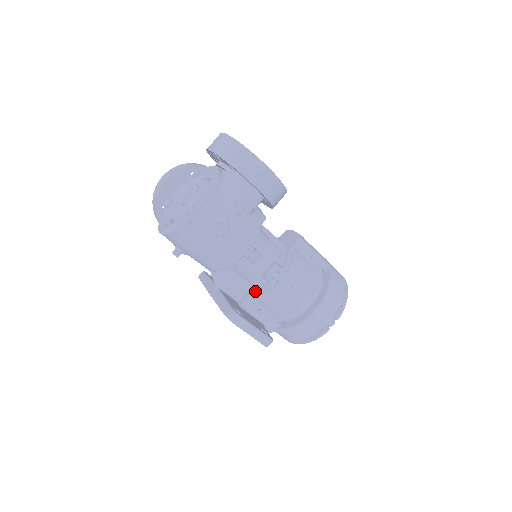
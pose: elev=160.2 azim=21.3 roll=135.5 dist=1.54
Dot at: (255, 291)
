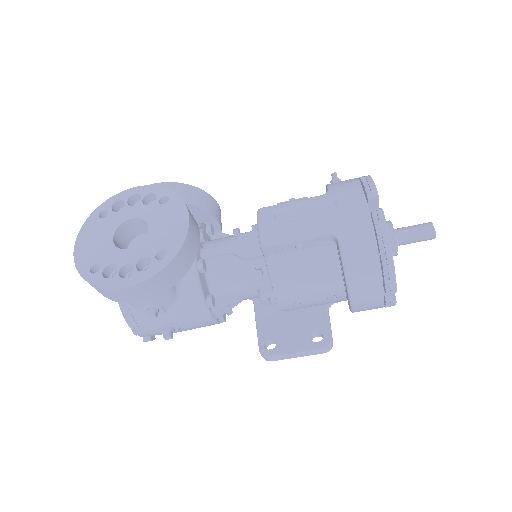
Dot at: occluded
